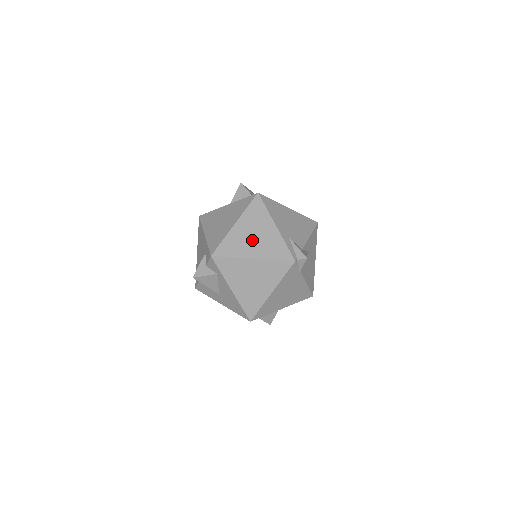
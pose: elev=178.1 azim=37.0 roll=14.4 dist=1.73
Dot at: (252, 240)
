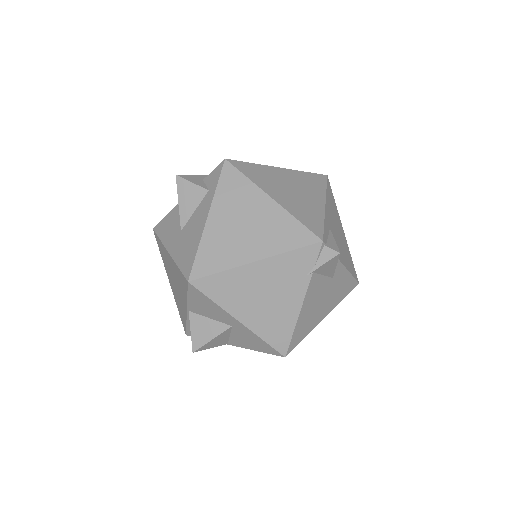
Dot at: (286, 189)
